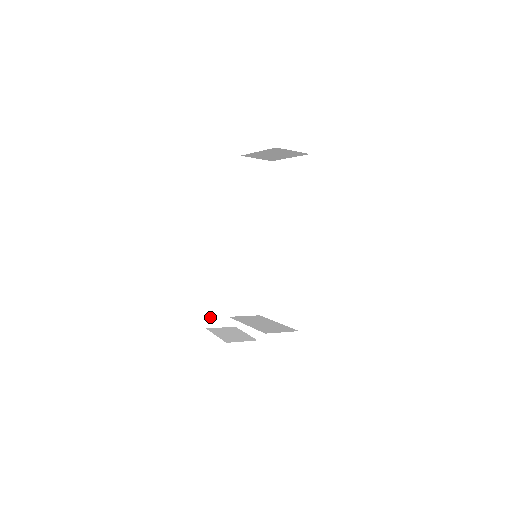
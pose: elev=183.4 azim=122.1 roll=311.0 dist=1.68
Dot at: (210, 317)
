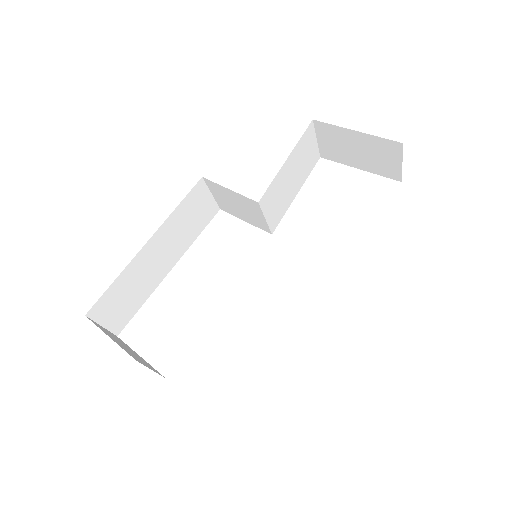
Dot at: (102, 301)
